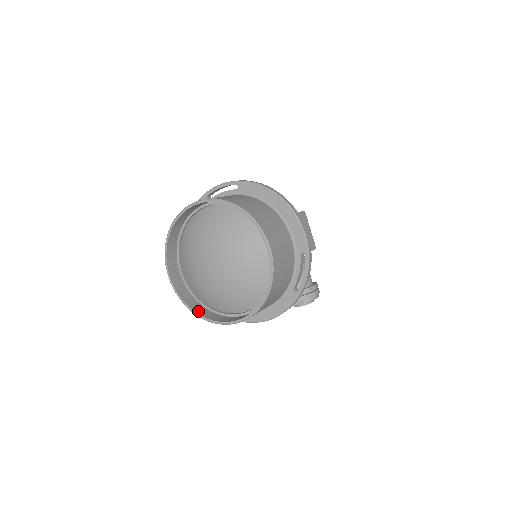
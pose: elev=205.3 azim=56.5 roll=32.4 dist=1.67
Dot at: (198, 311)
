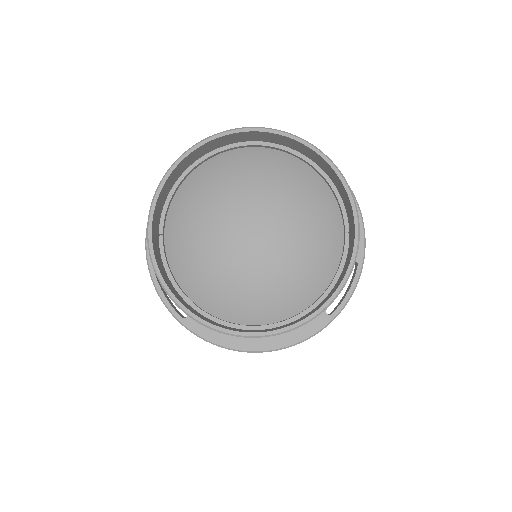
Dot at: (185, 304)
